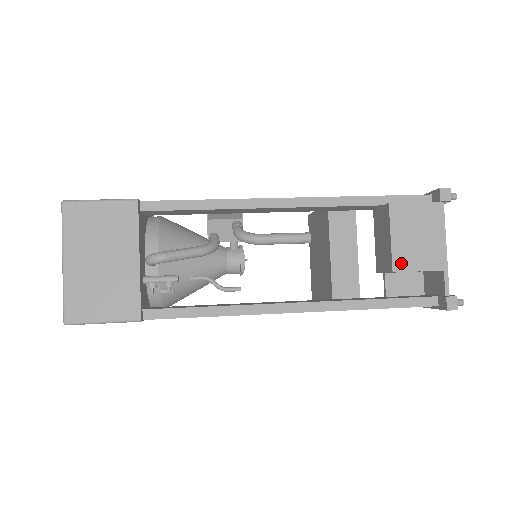
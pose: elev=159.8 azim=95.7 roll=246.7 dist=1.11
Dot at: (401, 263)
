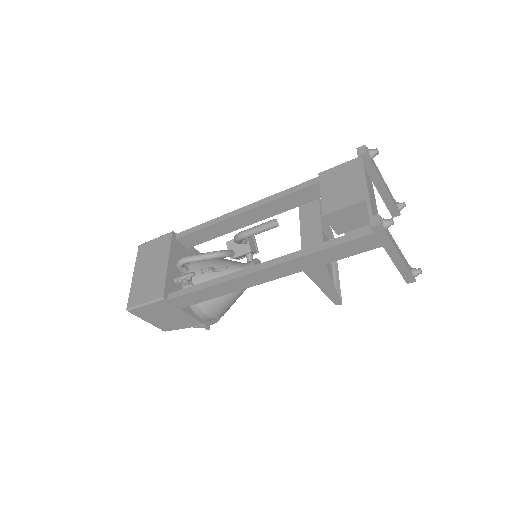
Dot at: (329, 207)
